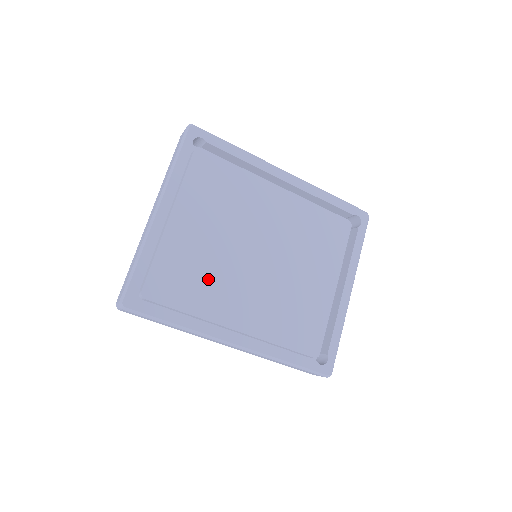
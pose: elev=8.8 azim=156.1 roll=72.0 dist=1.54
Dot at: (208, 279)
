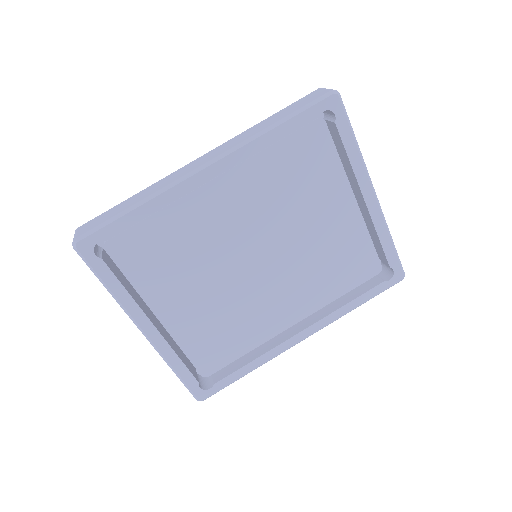
Dot at: (237, 320)
